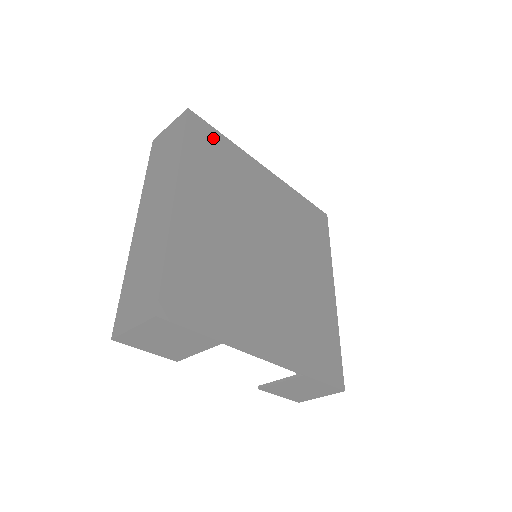
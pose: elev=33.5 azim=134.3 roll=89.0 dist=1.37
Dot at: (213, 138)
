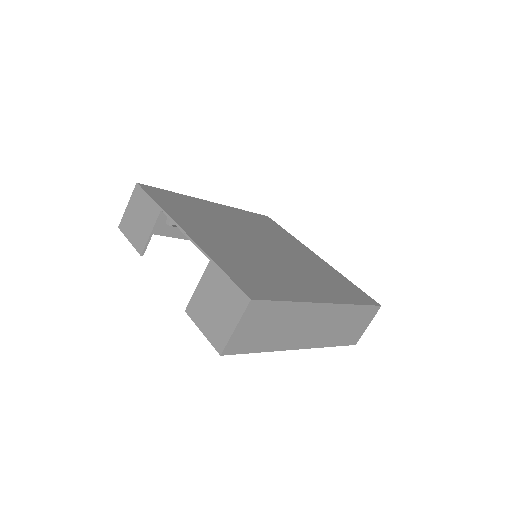
Dot at: (275, 226)
